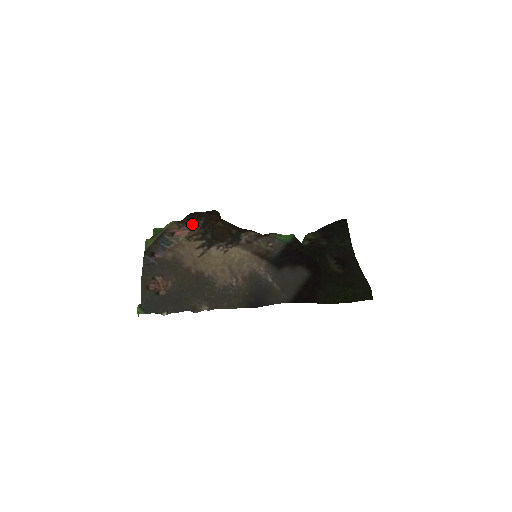
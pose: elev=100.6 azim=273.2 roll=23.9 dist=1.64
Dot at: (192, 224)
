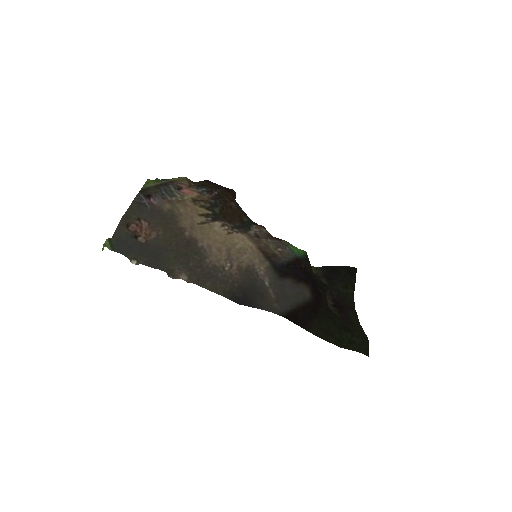
Dot at: (205, 190)
